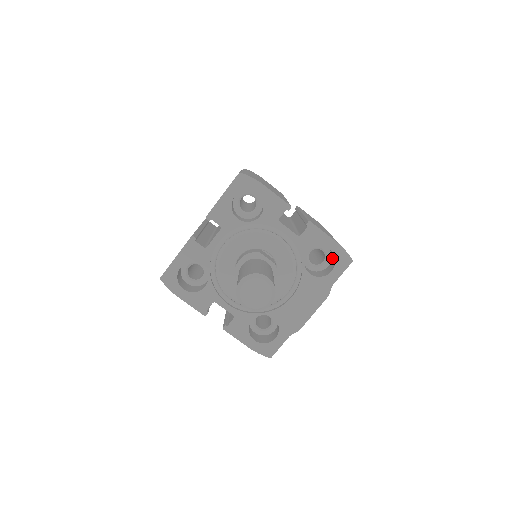
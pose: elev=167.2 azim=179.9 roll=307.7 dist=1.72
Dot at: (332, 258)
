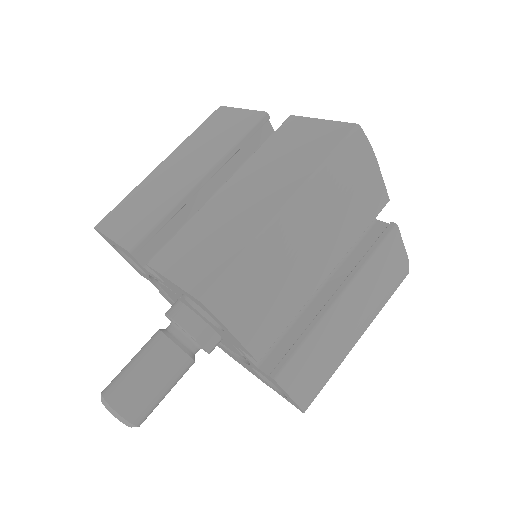
Dot at: occluded
